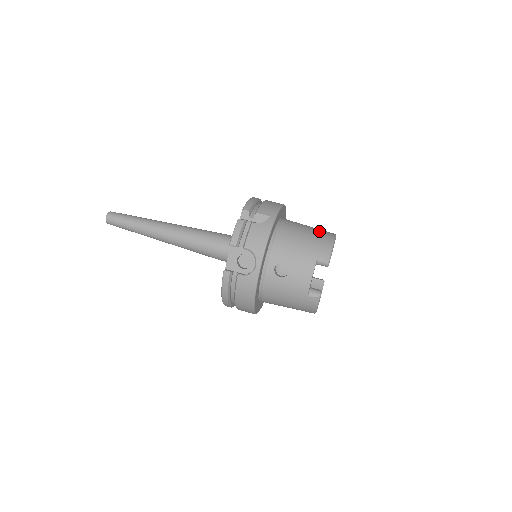
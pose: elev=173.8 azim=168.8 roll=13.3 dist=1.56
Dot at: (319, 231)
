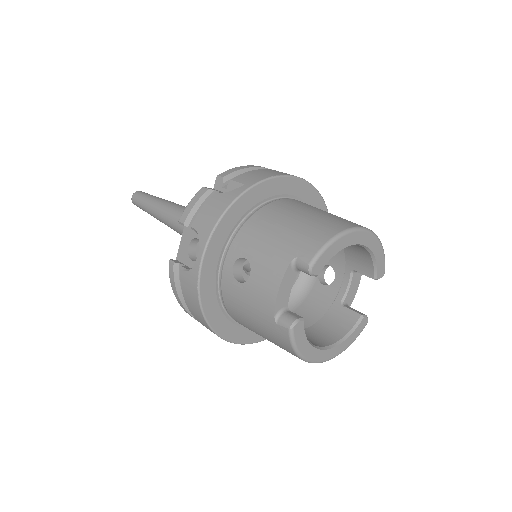
Dot at: (330, 217)
